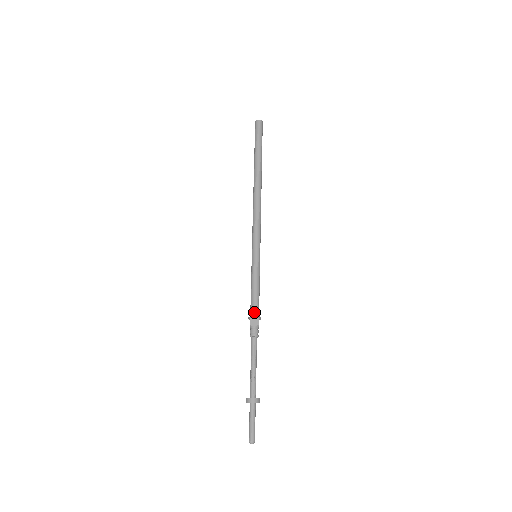
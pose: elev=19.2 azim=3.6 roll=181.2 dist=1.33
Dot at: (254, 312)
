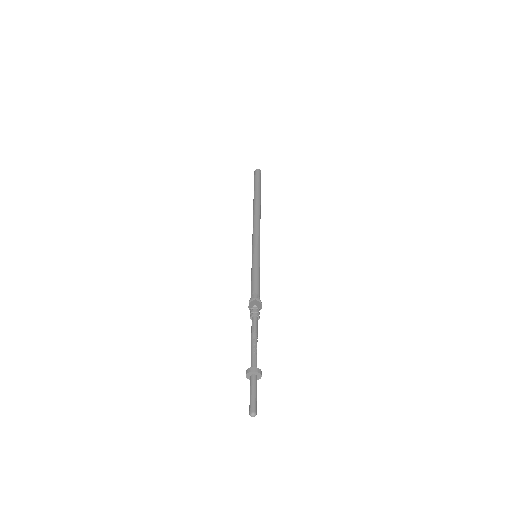
Dot at: (259, 296)
